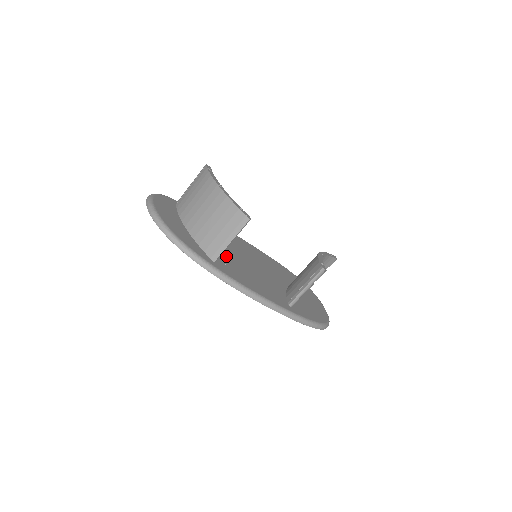
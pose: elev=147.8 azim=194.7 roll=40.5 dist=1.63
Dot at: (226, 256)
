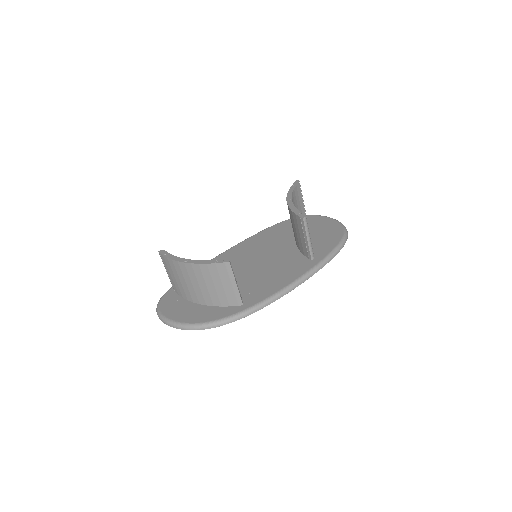
Dot at: (242, 285)
